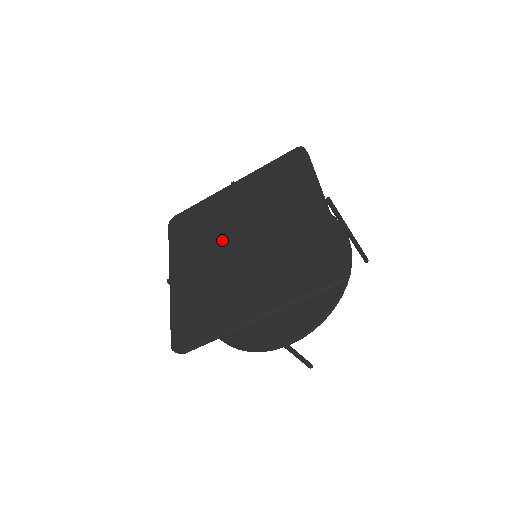
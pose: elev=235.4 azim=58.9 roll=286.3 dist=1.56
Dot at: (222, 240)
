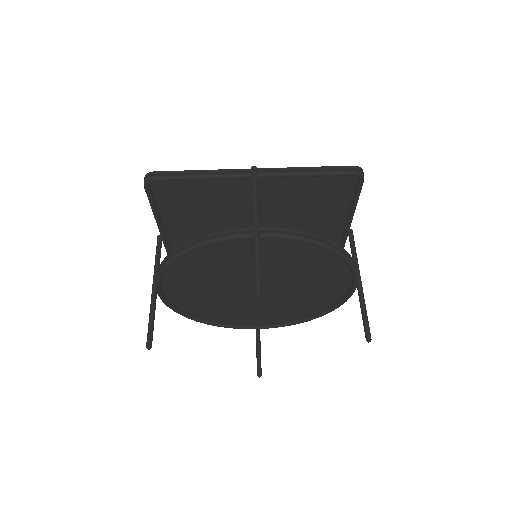
Dot at: occluded
